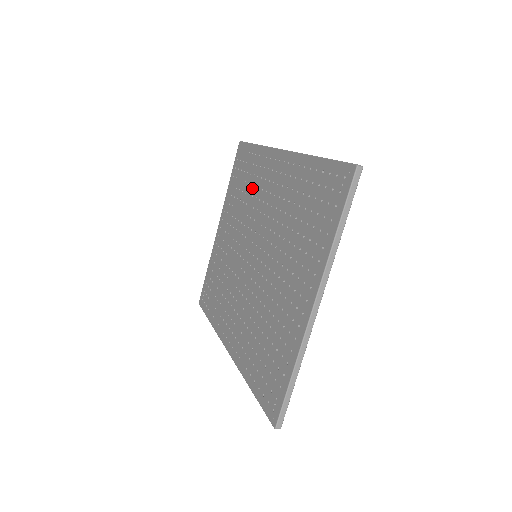
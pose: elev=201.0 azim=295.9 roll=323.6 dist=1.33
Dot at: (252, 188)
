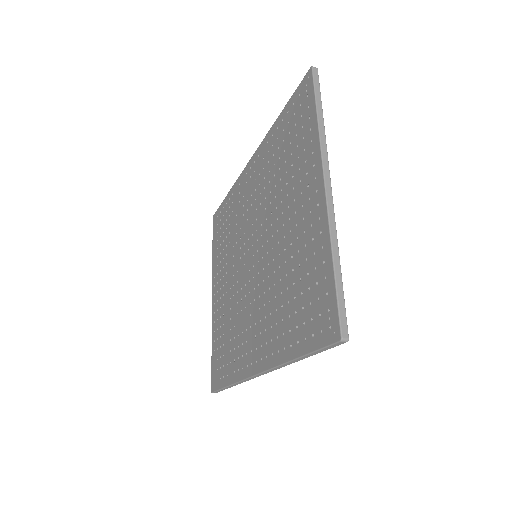
Dot at: (234, 220)
